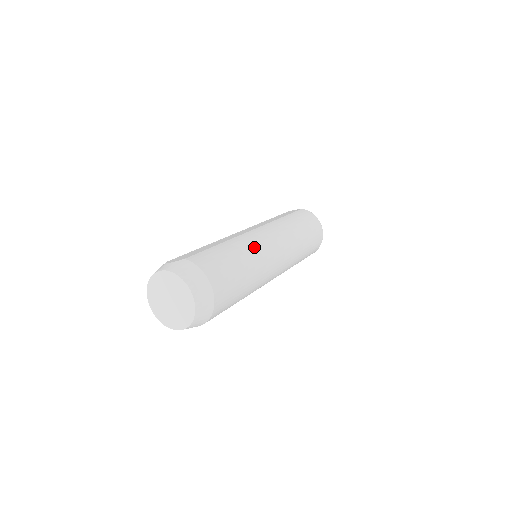
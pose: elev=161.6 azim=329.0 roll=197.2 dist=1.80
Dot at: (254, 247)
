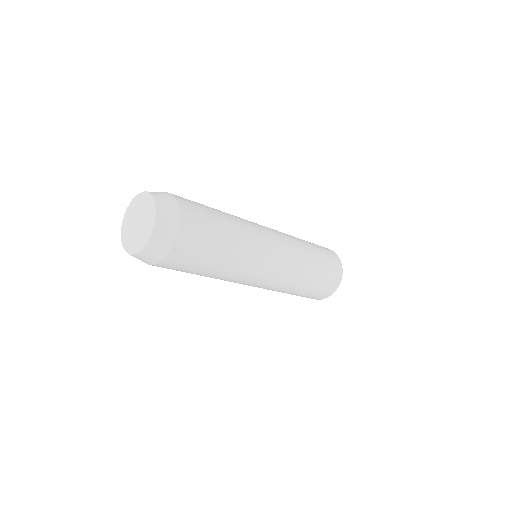
Dot at: (246, 223)
